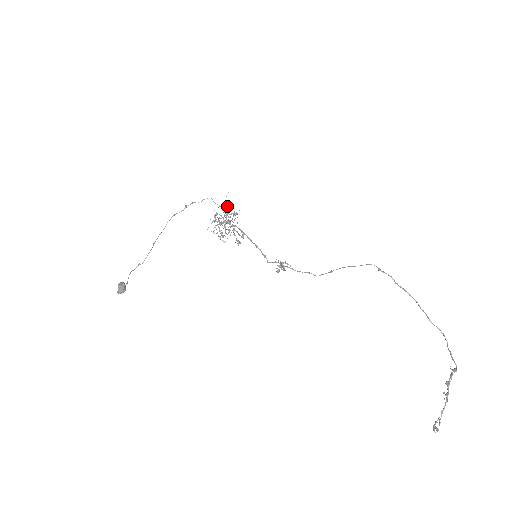
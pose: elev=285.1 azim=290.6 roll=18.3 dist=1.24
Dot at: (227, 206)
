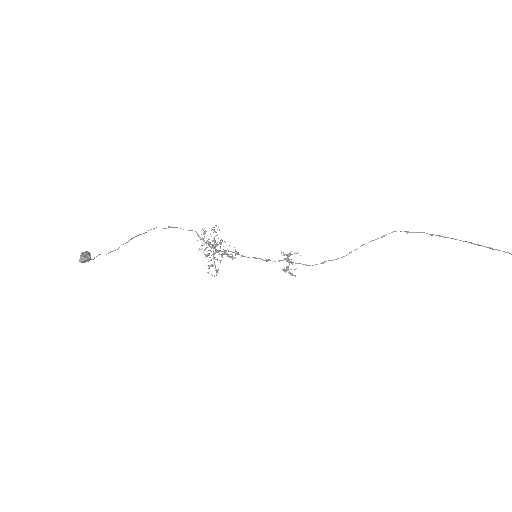
Dot at: (216, 232)
